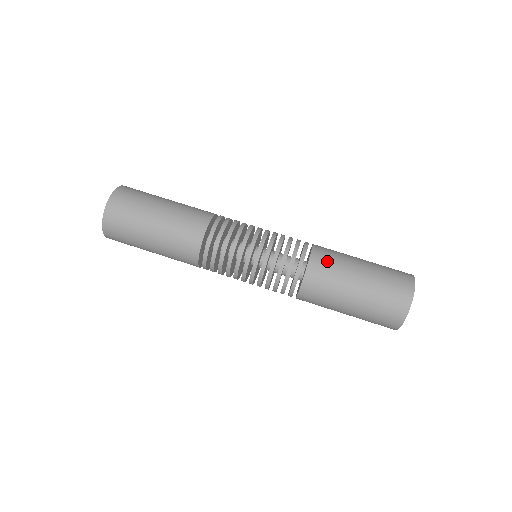
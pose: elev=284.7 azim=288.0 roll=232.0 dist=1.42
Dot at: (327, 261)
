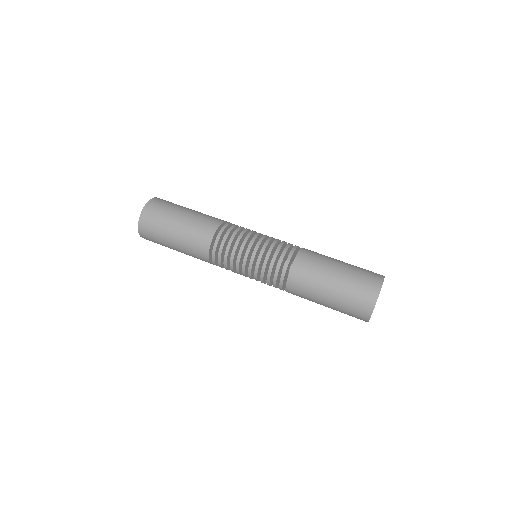
Dot at: occluded
